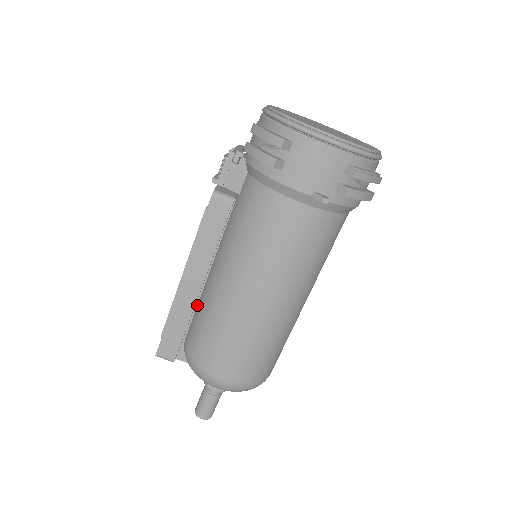
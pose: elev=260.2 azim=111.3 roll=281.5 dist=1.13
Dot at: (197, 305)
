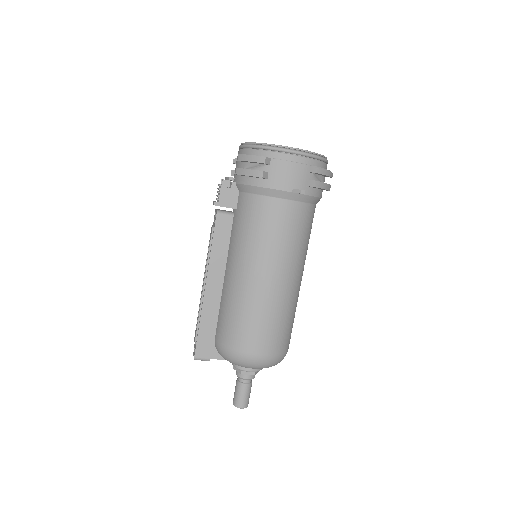
Dot at: (219, 306)
